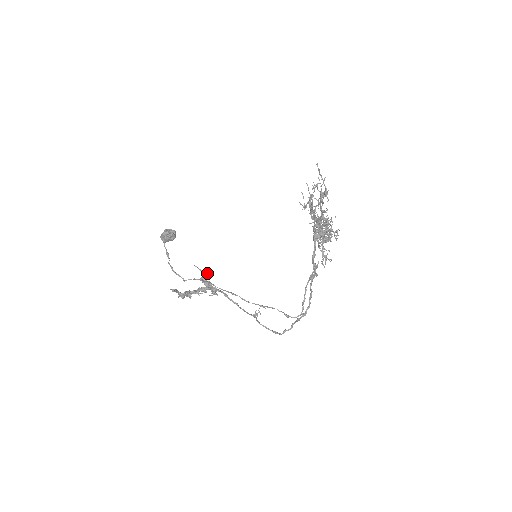
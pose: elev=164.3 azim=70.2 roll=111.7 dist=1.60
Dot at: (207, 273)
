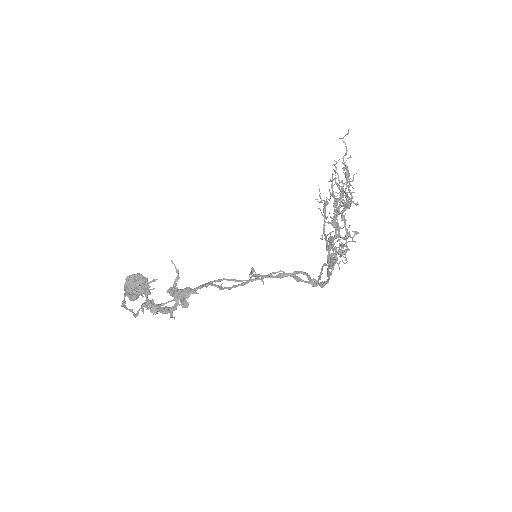
Dot at: occluded
